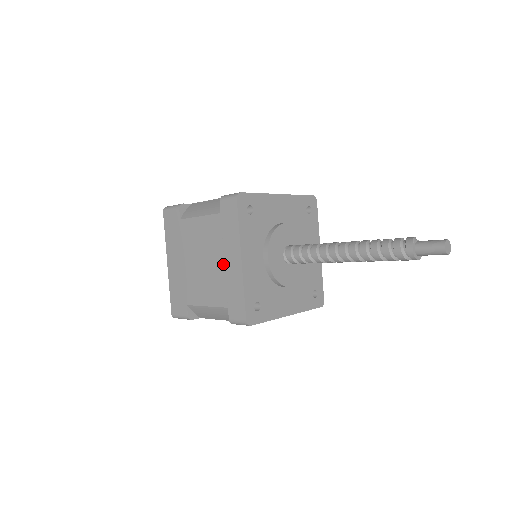
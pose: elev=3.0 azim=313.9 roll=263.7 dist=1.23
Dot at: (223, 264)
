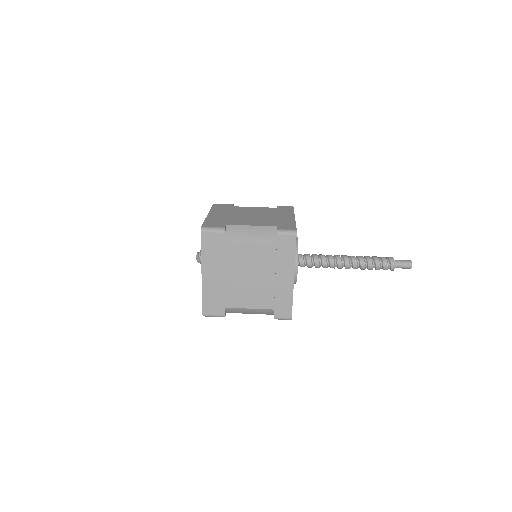
Dot at: (274, 280)
